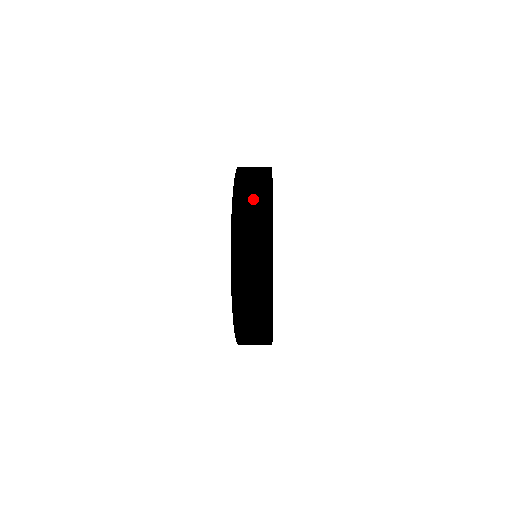
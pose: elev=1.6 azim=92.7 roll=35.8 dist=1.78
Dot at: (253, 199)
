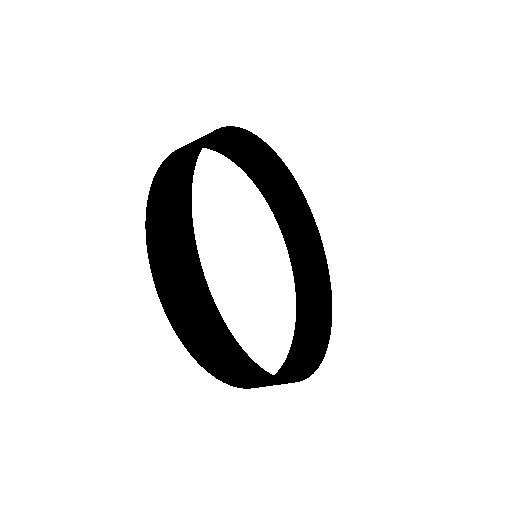
Dot at: (168, 203)
